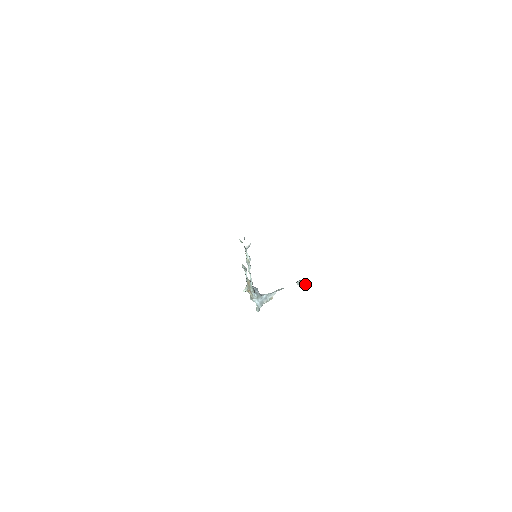
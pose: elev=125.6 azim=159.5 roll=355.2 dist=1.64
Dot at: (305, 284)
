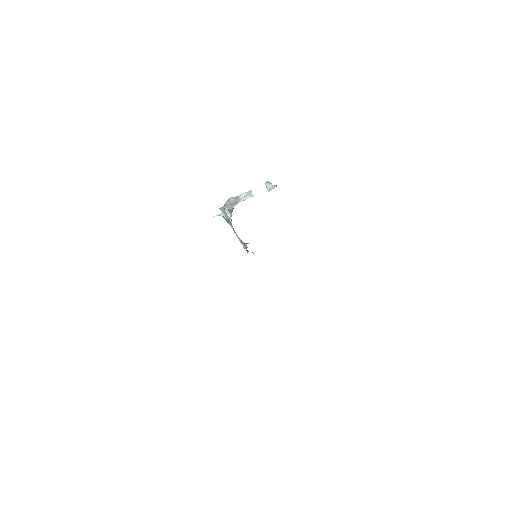
Dot at: occluded
